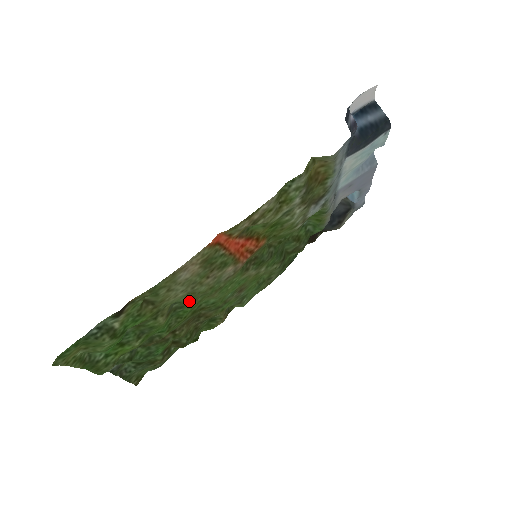
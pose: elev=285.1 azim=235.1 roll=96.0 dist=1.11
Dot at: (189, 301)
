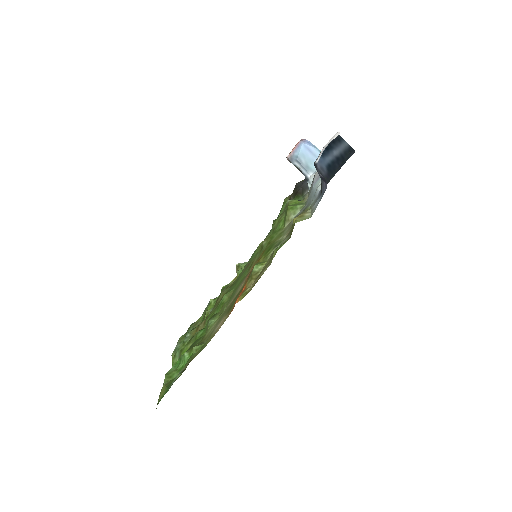
Dot at: (218, 314)
